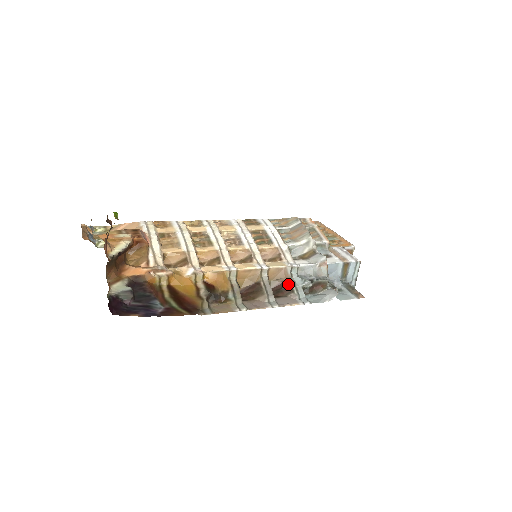
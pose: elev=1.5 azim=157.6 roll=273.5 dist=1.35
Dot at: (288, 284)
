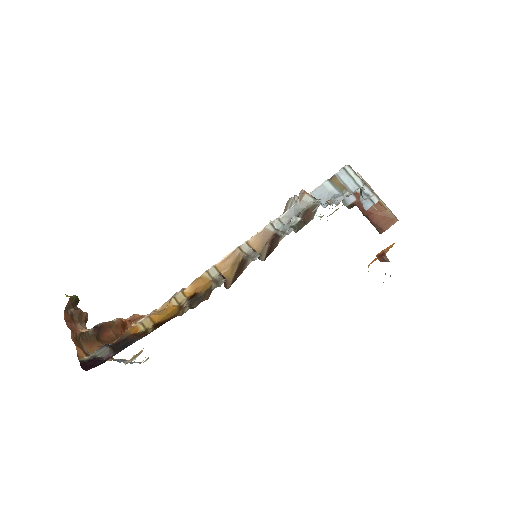
Dot at: (274, 237)
